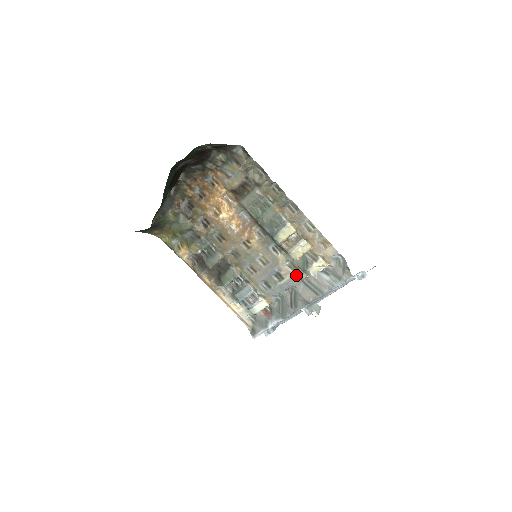
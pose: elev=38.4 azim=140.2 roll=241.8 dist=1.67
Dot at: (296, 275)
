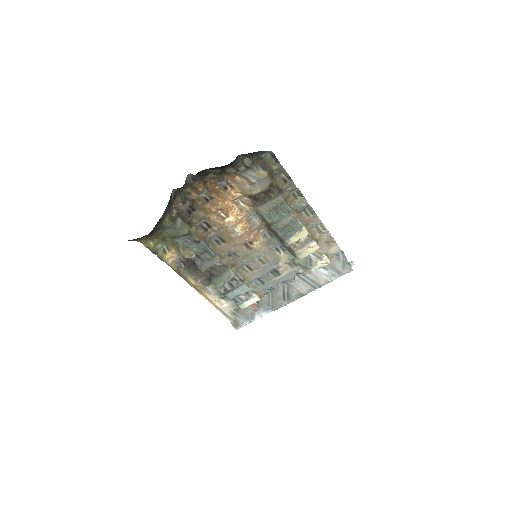
Dot at: (294, 271)
